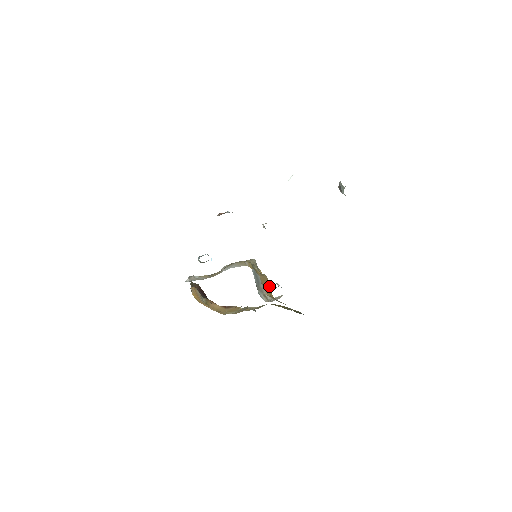
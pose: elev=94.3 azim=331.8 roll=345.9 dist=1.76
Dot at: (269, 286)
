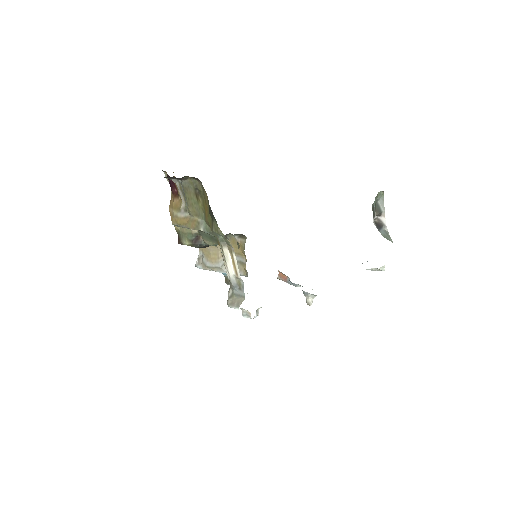
Dot at: occluded
